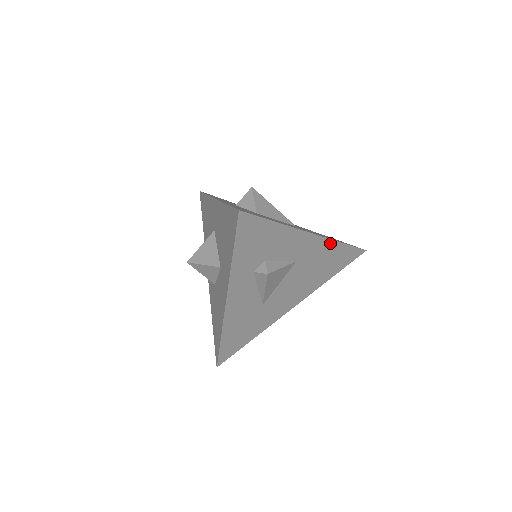
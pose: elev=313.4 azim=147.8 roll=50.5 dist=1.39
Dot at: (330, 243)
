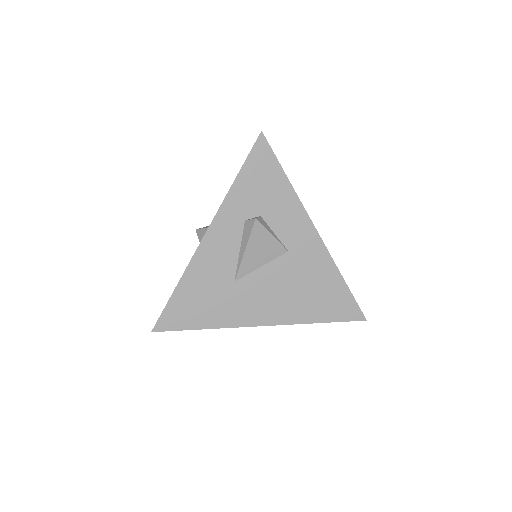
Dot at: (329, 263)
